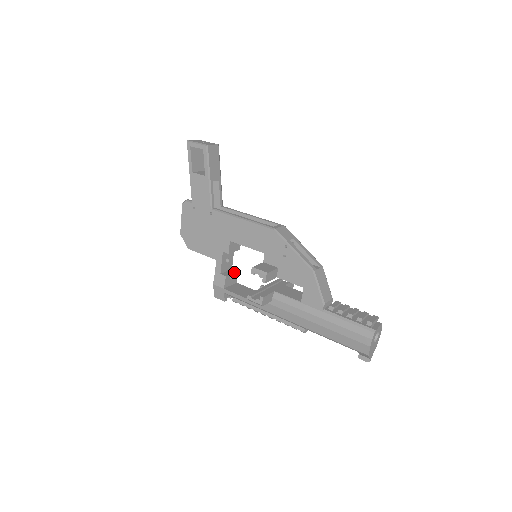
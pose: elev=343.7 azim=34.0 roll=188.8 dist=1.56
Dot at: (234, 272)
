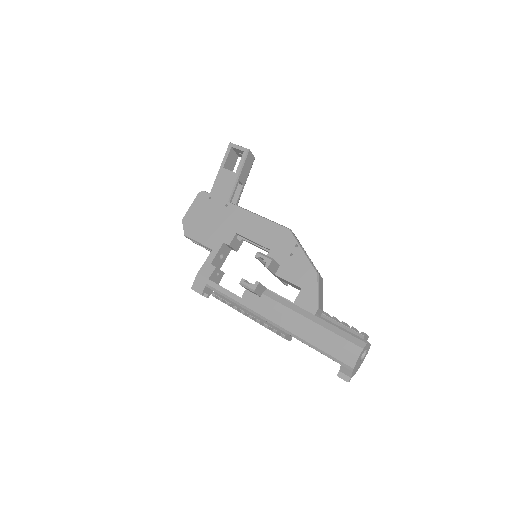
Dot at: (222, 271)
